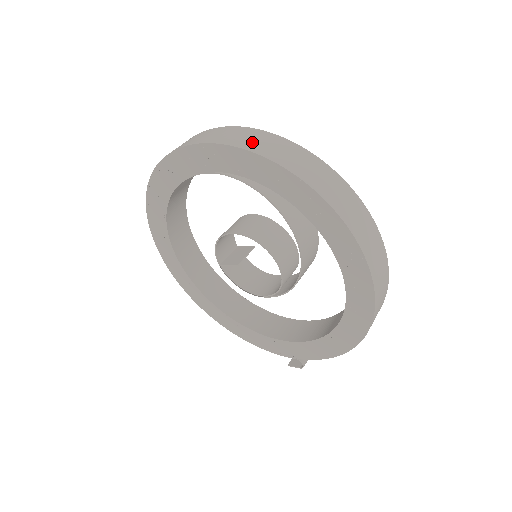
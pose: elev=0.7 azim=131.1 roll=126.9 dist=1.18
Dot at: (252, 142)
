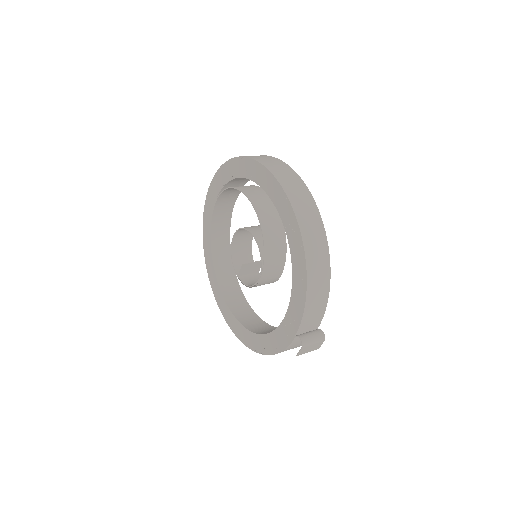
Dot at: occluded
